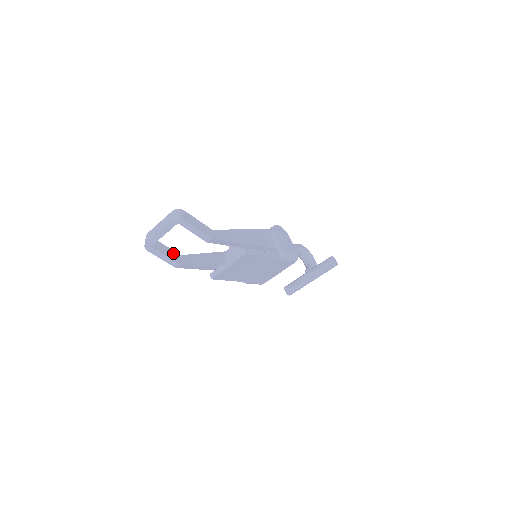
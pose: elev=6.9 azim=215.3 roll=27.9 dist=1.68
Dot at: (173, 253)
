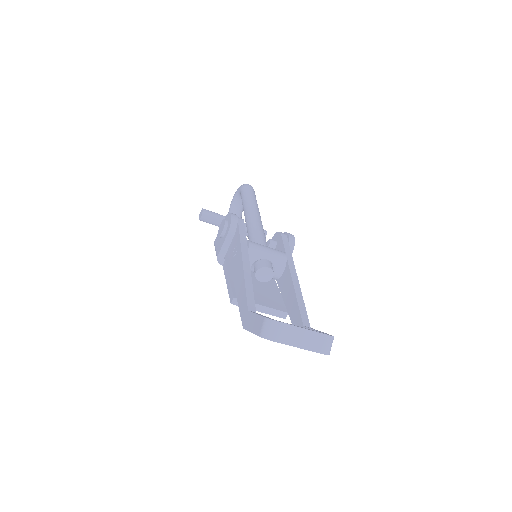
Dot at: occluded
